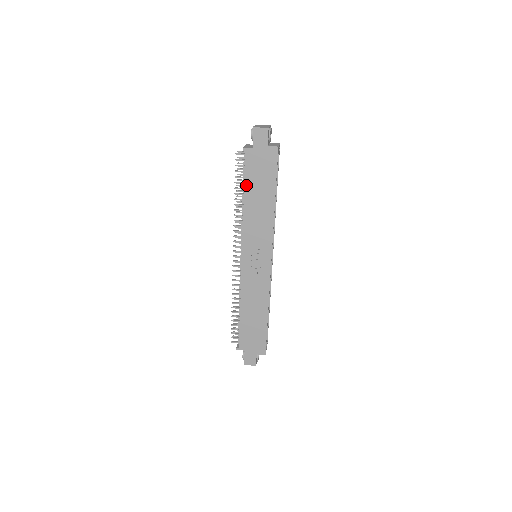
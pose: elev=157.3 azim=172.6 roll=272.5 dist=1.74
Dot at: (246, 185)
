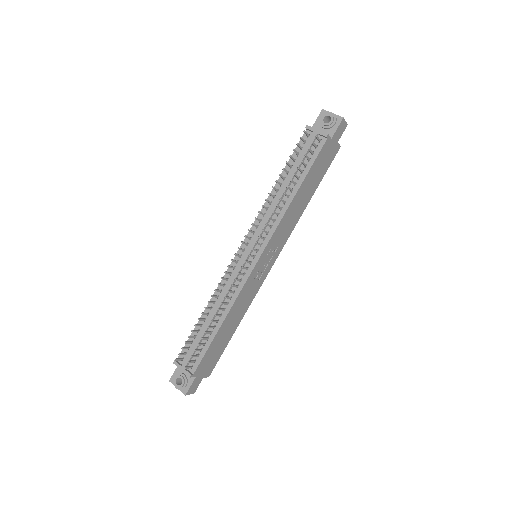
Dot at: (307, 175)
